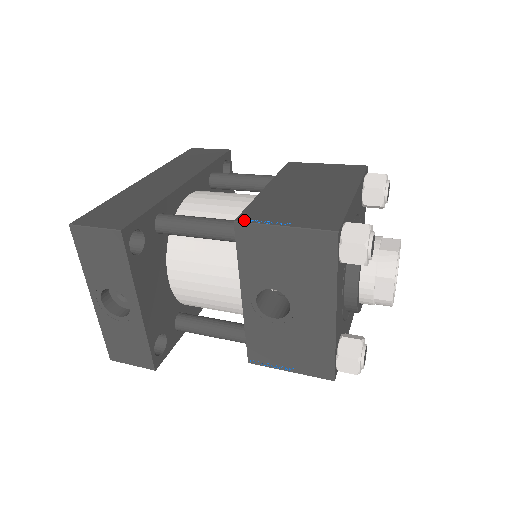
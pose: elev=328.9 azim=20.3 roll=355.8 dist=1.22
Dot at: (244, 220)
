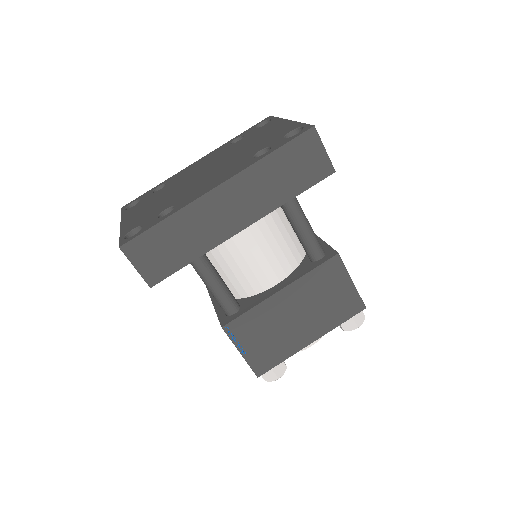
Dot at: (228, 331)
